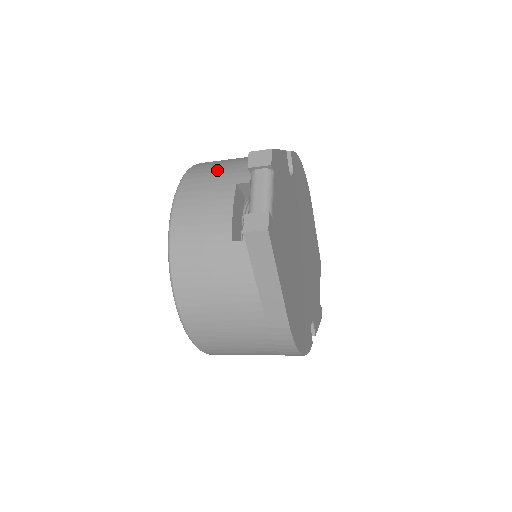
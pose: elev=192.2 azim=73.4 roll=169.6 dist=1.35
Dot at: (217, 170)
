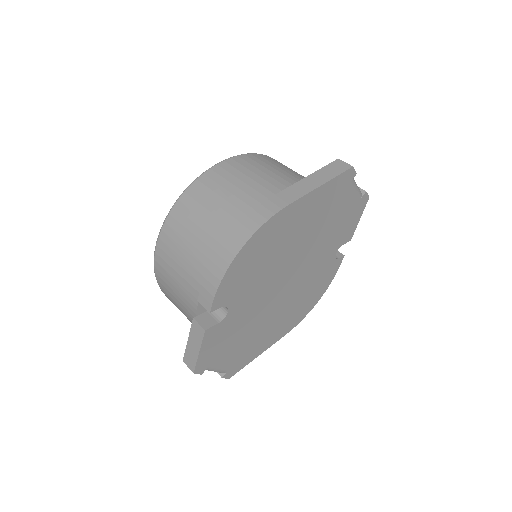
Dot at: (174, 300)
